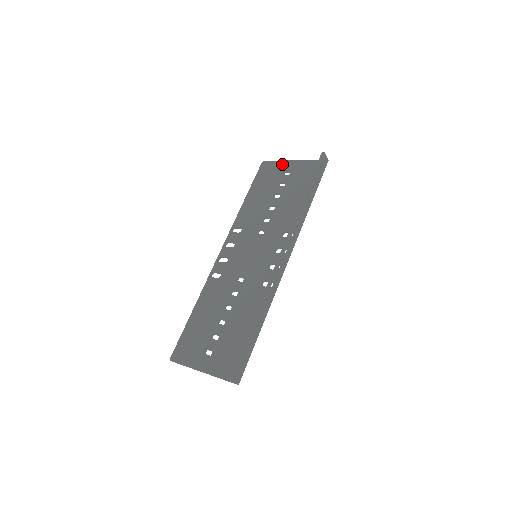
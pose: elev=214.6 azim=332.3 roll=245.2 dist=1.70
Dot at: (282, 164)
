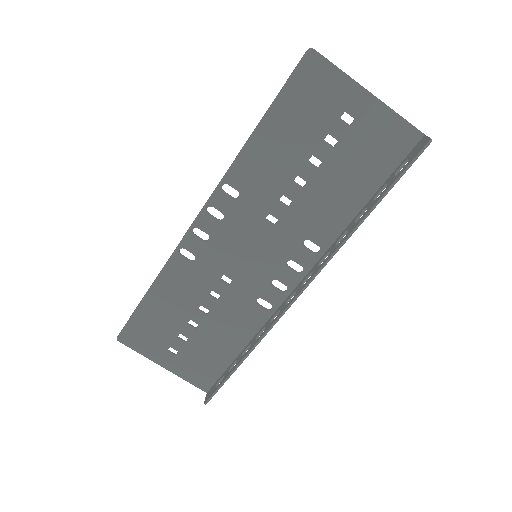
Dot at: (346, 87)
